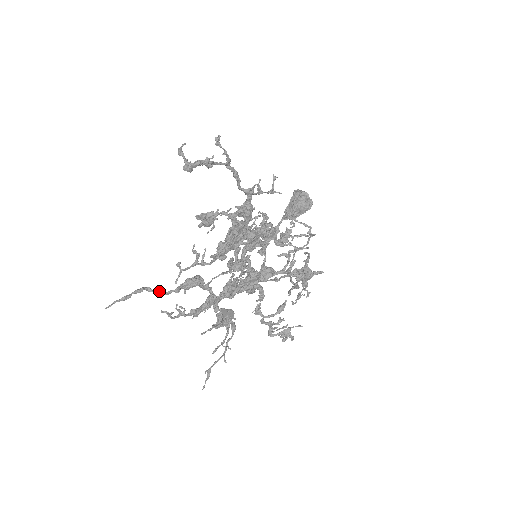
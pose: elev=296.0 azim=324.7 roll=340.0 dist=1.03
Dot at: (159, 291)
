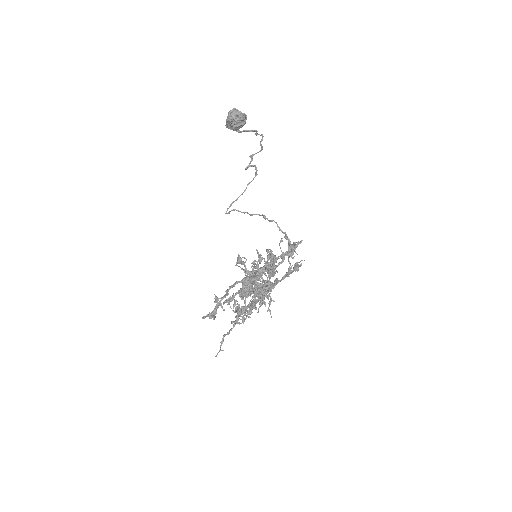
Dot at: occluded
